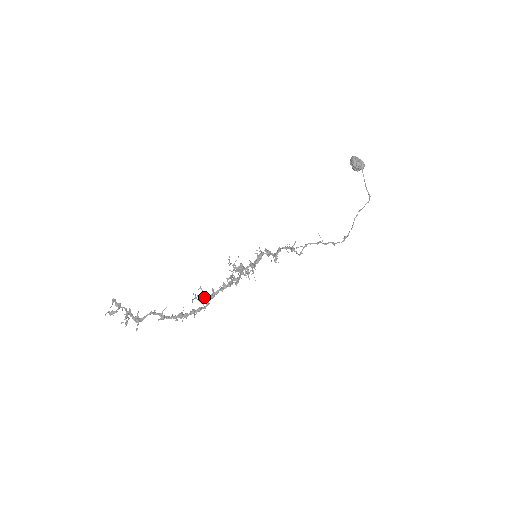
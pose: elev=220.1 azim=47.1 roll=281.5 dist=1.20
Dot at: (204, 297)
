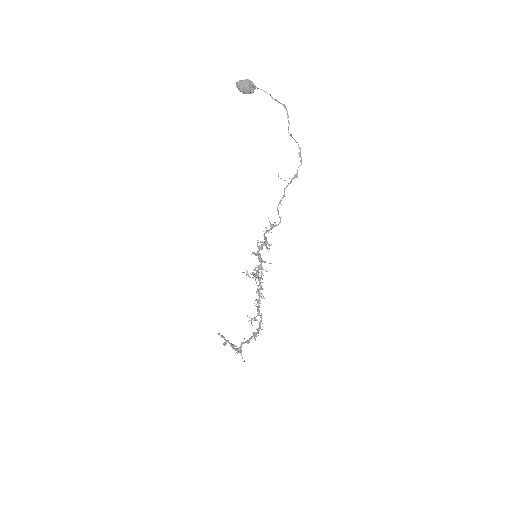
Dot at: (255, 319)
